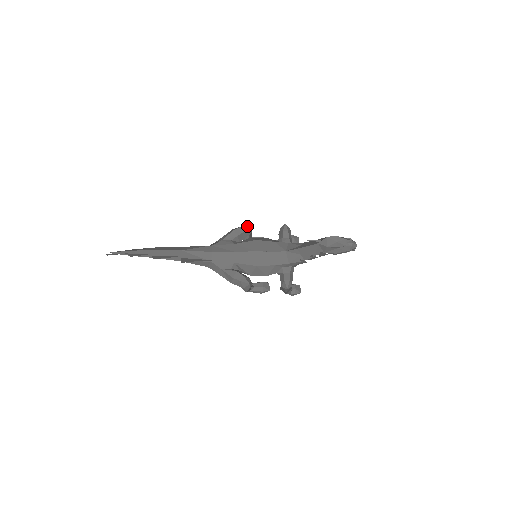
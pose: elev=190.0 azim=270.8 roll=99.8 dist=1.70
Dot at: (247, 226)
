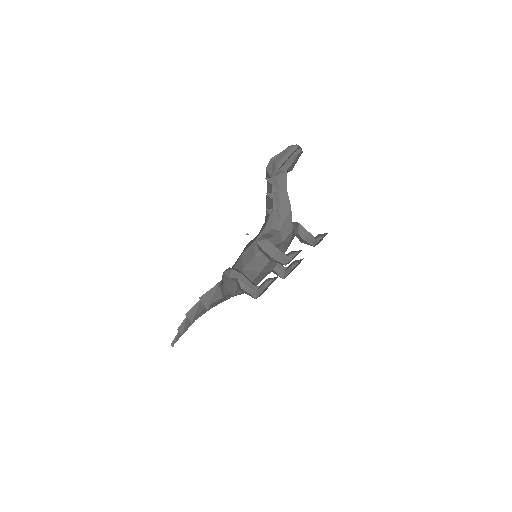
Dot at: occluded
